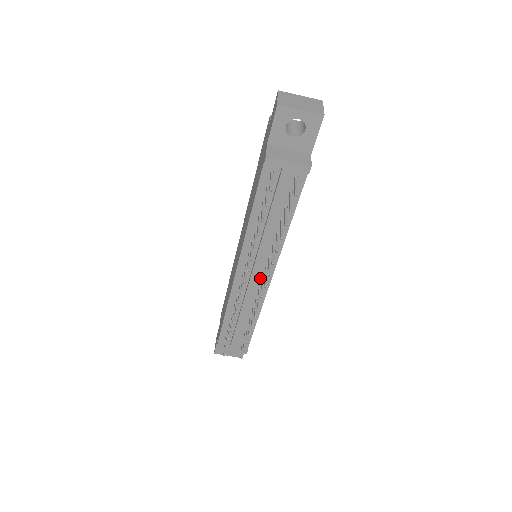
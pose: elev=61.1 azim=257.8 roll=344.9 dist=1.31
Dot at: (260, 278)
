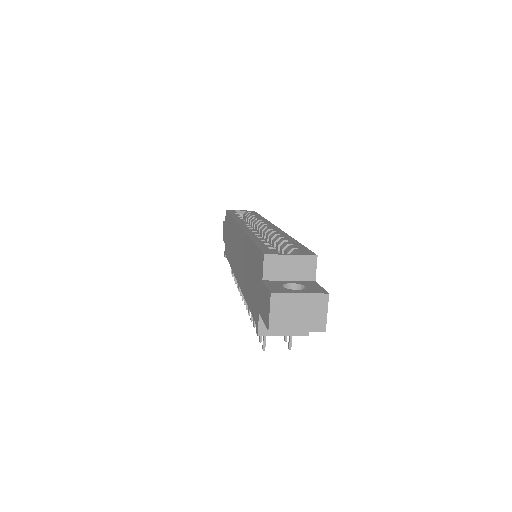
Dot at: occluded
